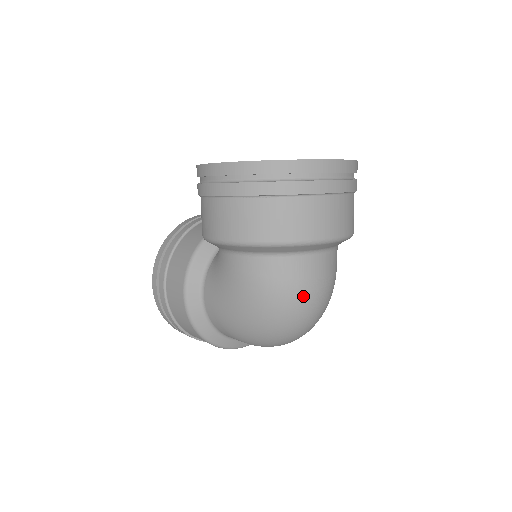
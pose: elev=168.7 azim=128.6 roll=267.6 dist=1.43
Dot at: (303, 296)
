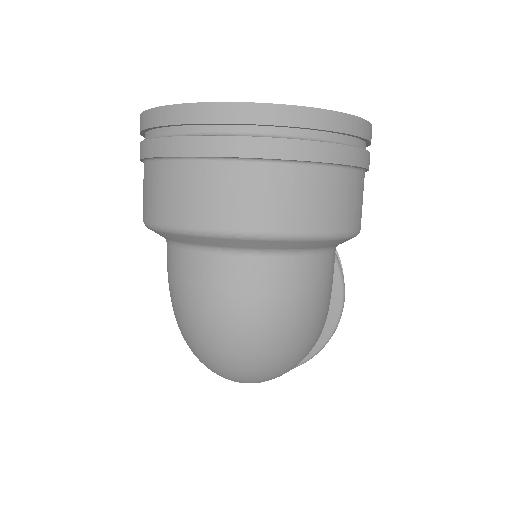
Dot at: (209, 313)
